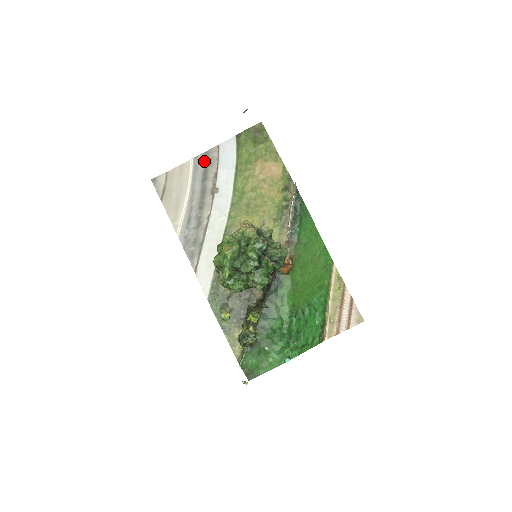
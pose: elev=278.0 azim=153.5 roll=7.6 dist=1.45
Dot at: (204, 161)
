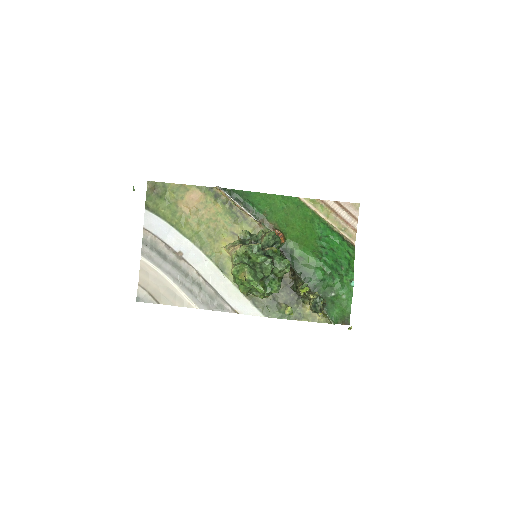
Dot at: (149, 248)
